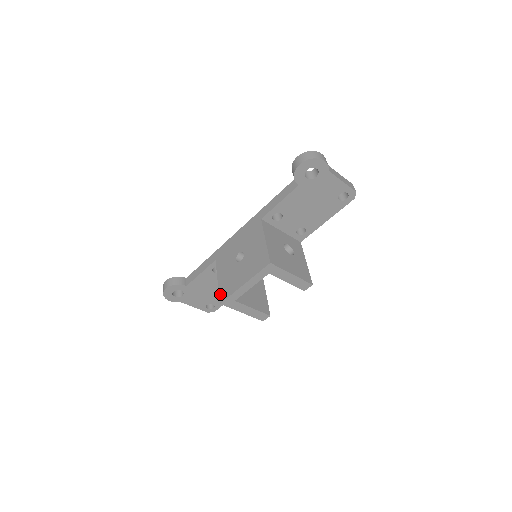
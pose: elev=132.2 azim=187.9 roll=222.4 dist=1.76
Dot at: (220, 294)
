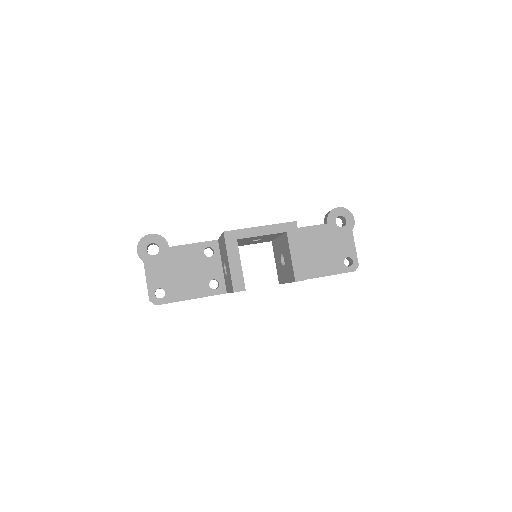
Dot at: occluded
